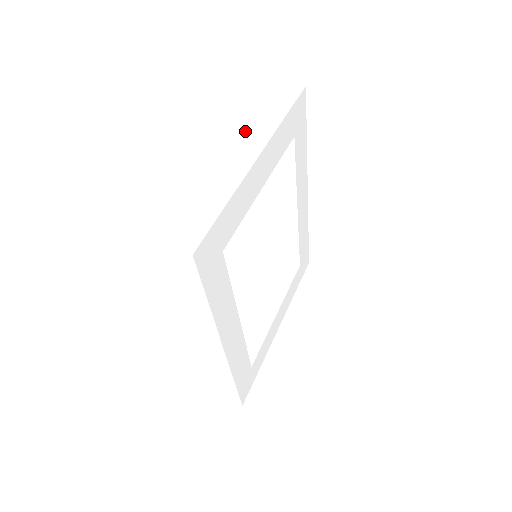
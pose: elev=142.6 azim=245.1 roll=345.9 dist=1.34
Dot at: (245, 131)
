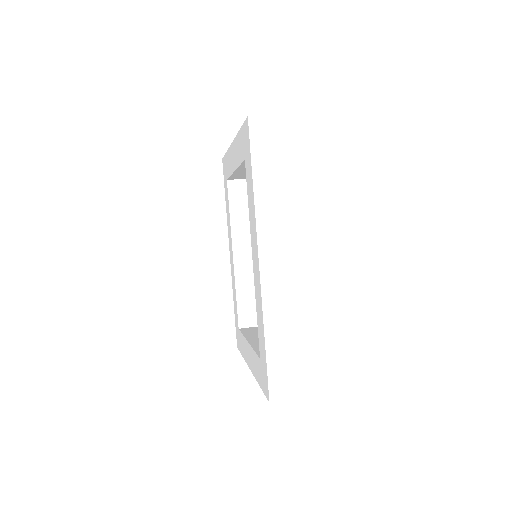
Dot at: occluded
